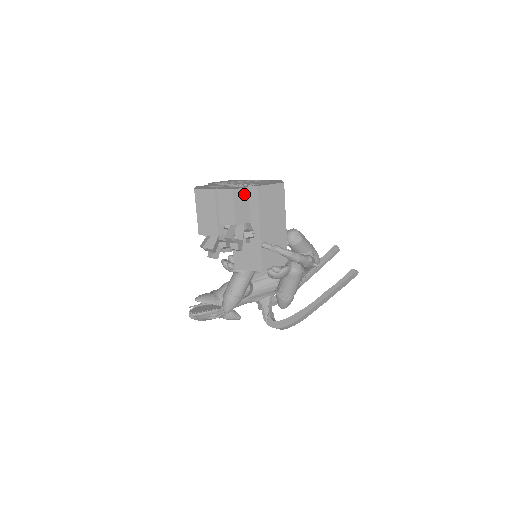
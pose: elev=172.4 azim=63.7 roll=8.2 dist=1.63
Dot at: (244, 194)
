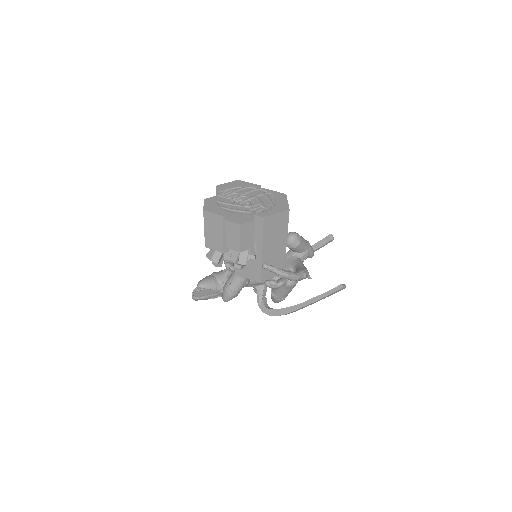
Dot at: (251, 226)
